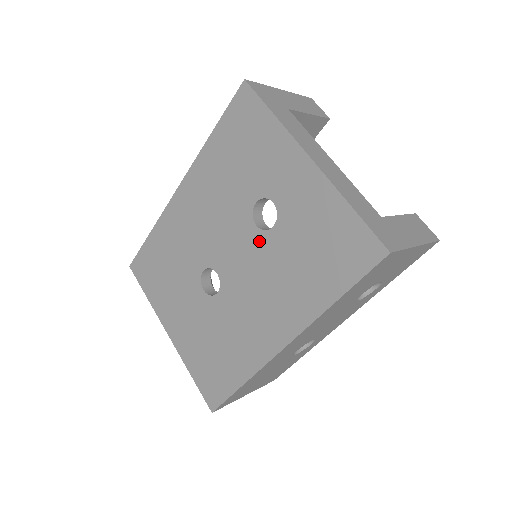
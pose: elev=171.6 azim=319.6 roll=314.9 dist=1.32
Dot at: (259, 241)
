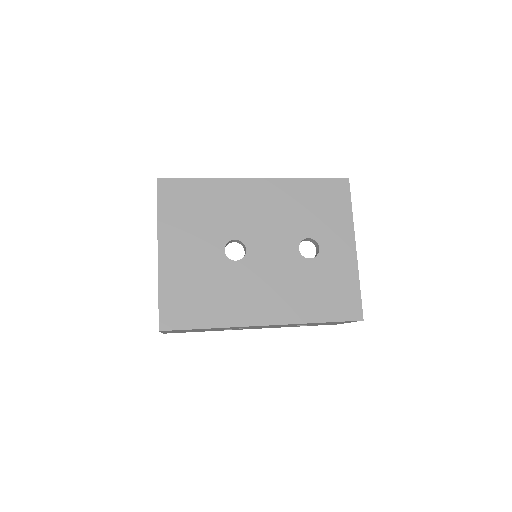
Dot at: (294, 258)
